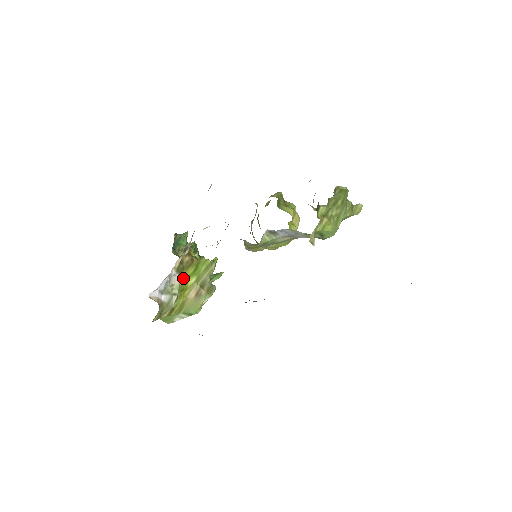
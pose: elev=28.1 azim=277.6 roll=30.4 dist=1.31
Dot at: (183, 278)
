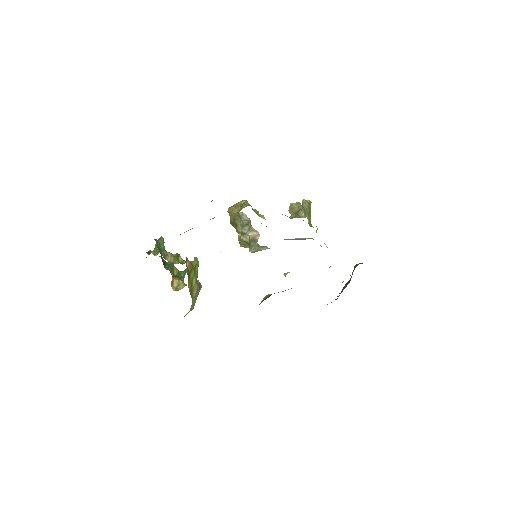
Dot at: (190, 281)
